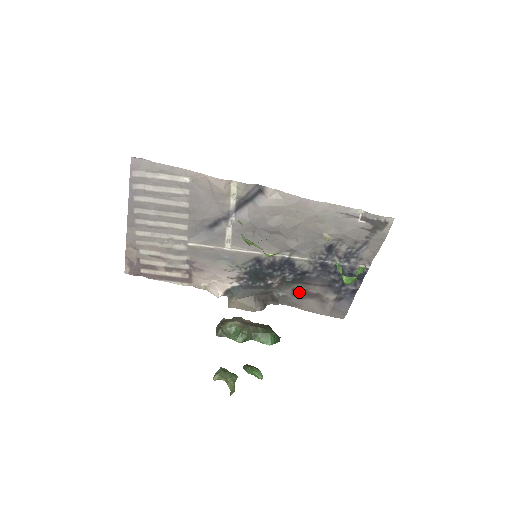
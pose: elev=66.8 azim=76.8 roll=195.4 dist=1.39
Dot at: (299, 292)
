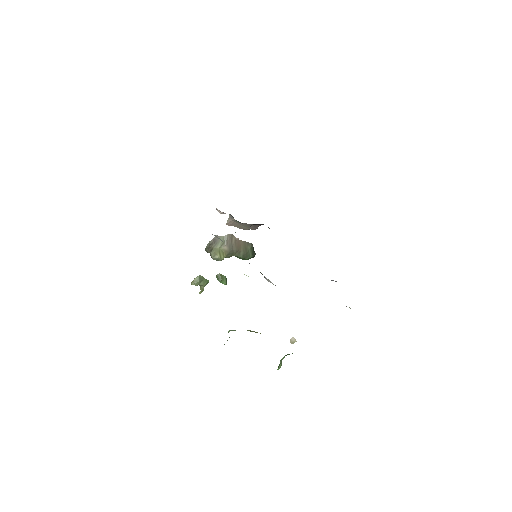
Dot at: occluded
